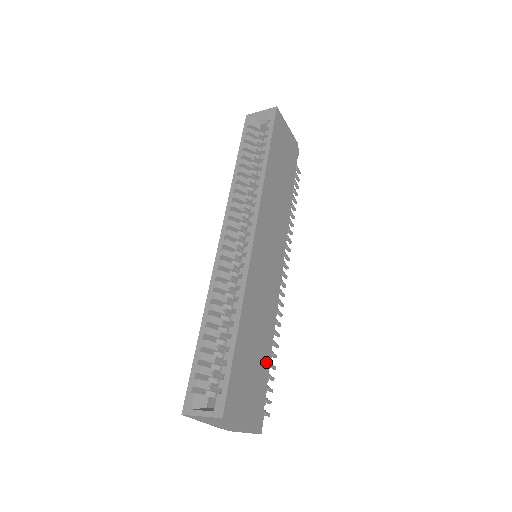
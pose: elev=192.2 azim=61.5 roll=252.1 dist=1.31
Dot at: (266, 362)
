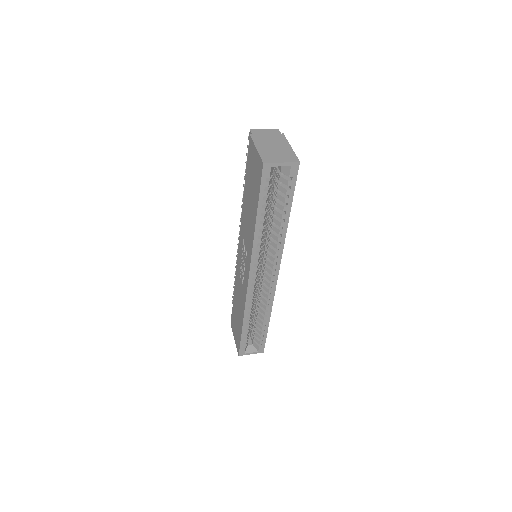
Dot at: occluded
